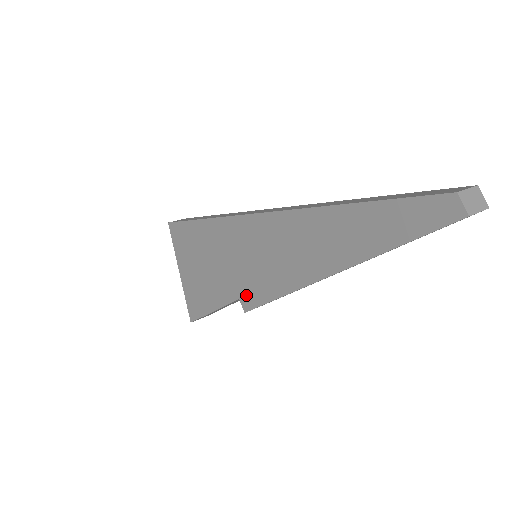
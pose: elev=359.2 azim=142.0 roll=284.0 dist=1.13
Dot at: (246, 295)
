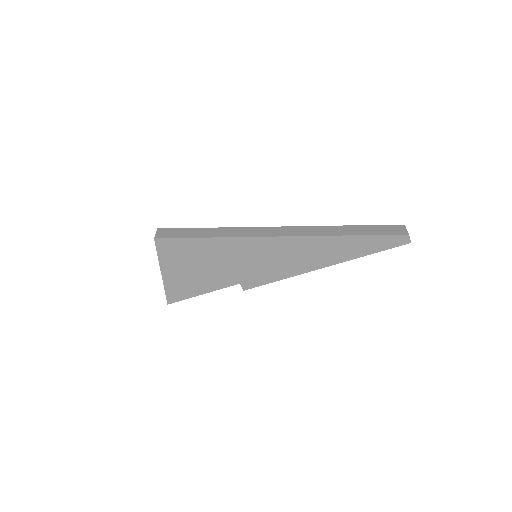
Dot at: (249, 281)
